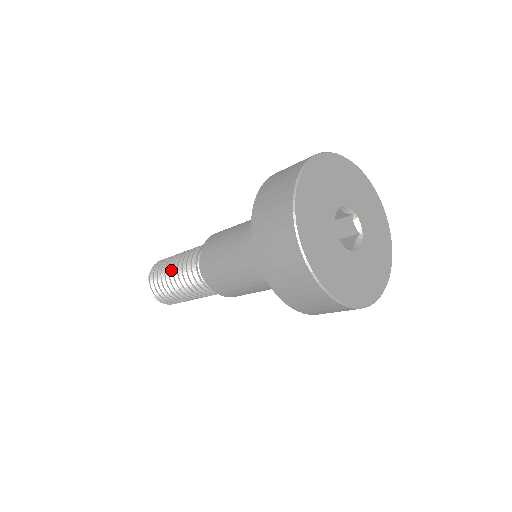
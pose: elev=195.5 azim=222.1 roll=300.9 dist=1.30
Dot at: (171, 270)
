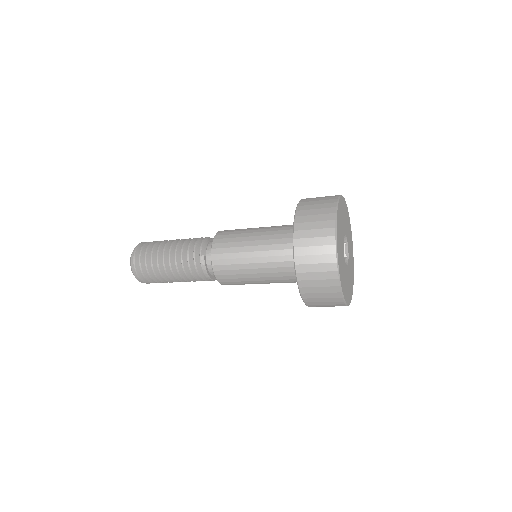
Dot at: (168, 272)
